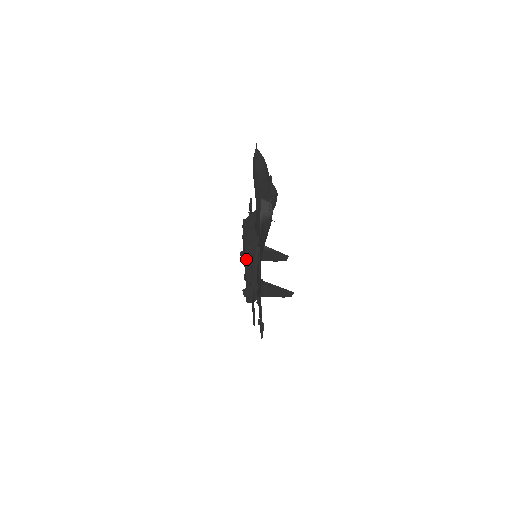
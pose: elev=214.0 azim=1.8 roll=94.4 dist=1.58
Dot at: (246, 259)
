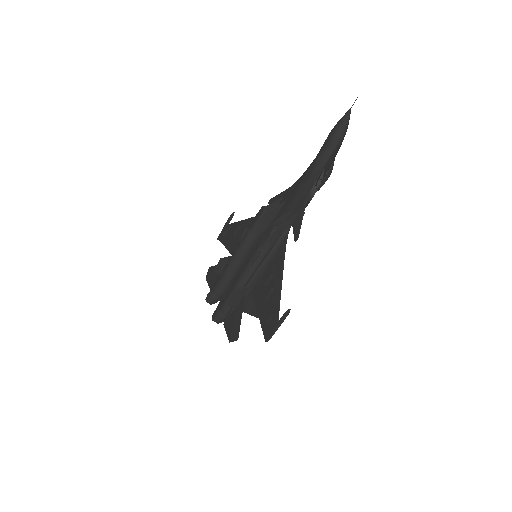
Dot at: (265, 243)
